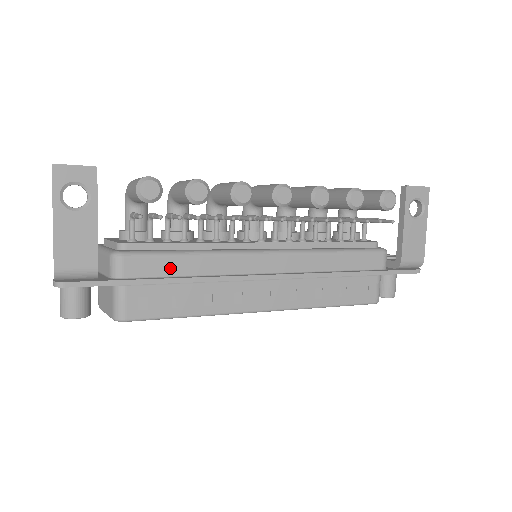
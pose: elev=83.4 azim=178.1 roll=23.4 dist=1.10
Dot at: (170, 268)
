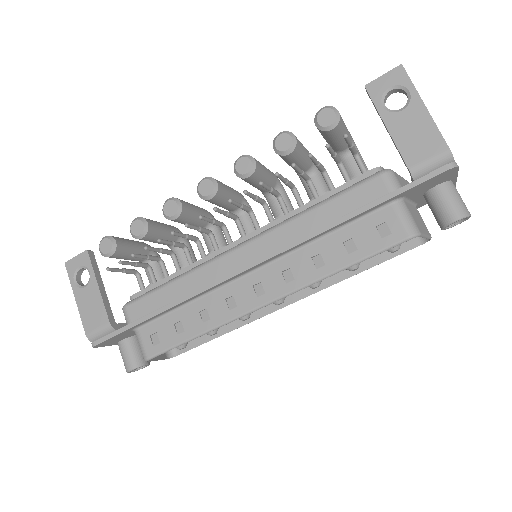
Dot at: (160, 300)
